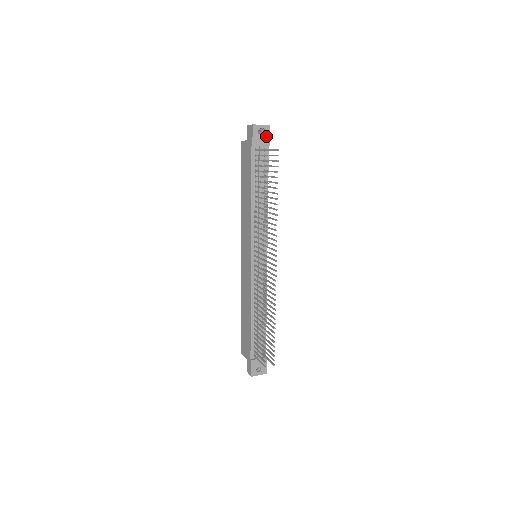
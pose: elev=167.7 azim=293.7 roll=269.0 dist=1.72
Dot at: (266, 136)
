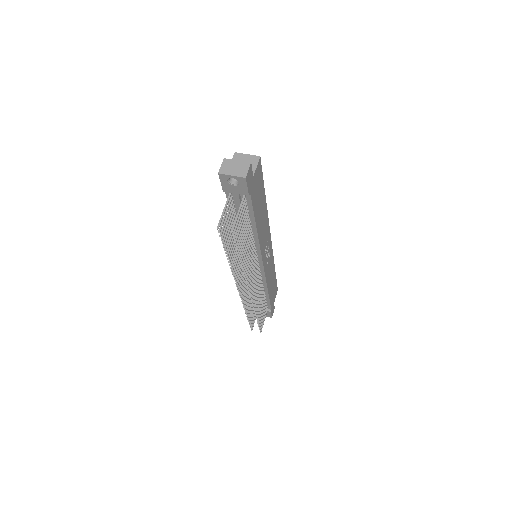
Dot at: (241, 186)
